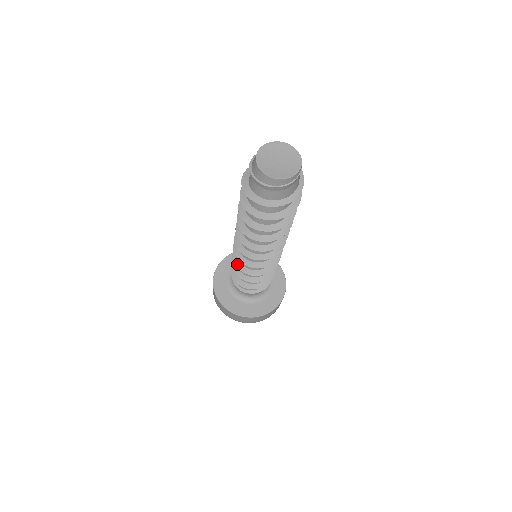
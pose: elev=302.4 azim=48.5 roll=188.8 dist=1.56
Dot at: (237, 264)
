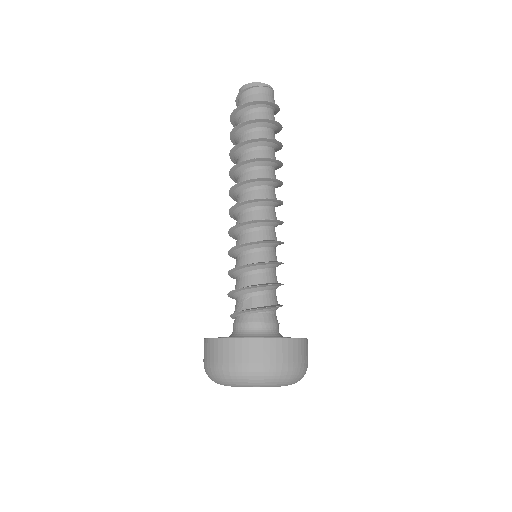
Dot at: (231, 254)
